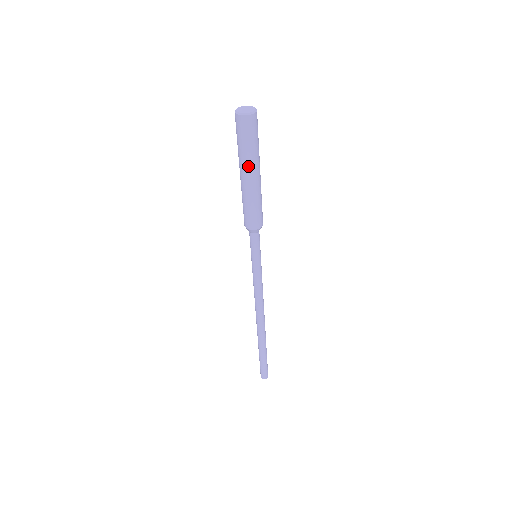
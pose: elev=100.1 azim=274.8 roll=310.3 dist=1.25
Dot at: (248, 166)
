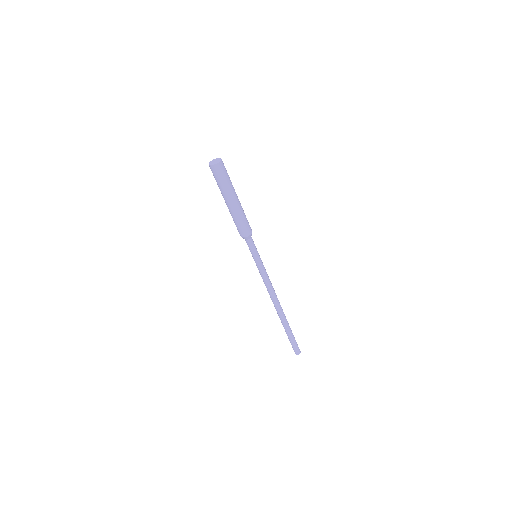
Dot at: (230, 194)
